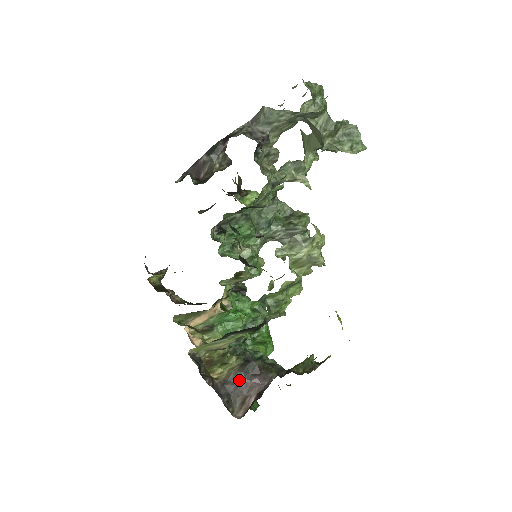
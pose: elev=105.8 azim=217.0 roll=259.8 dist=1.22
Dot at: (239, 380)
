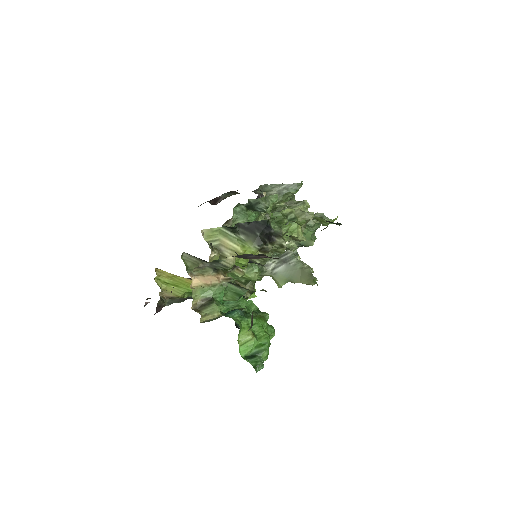
Dot at: (247, 256)
